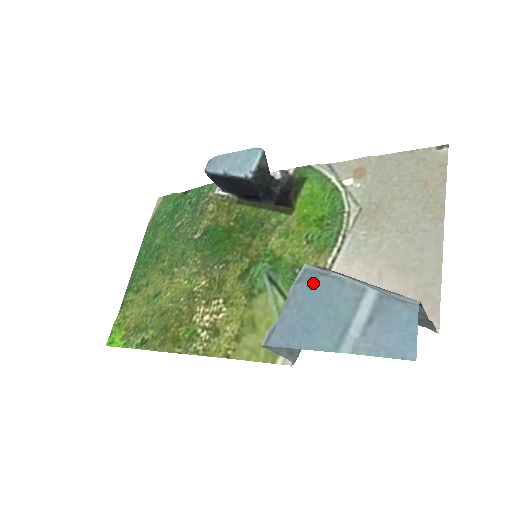
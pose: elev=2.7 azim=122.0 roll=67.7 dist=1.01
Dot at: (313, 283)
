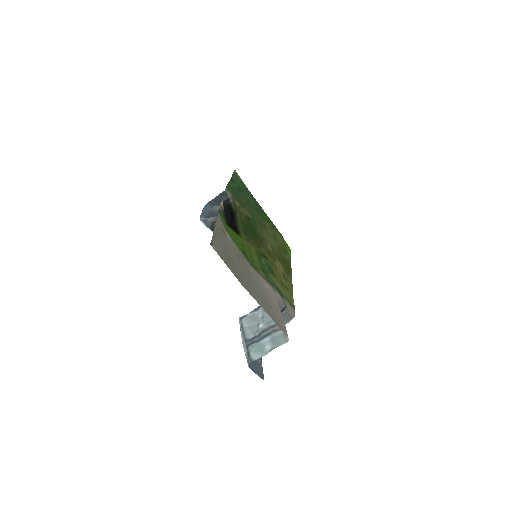
Dot at: occluded
